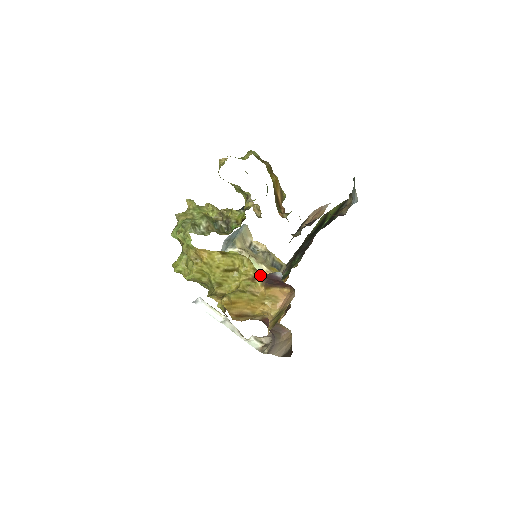
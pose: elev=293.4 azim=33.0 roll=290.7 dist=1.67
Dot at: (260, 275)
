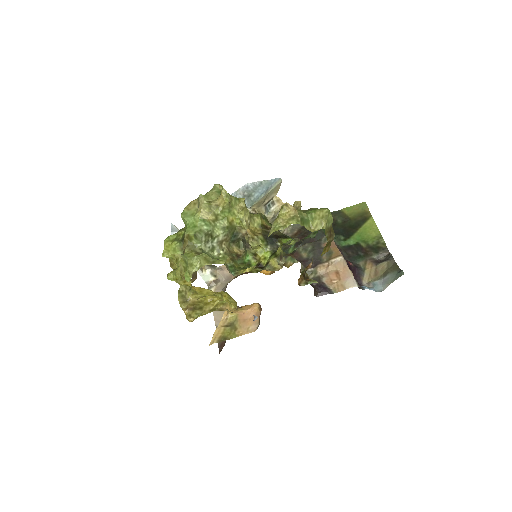
Dot at: occluded
